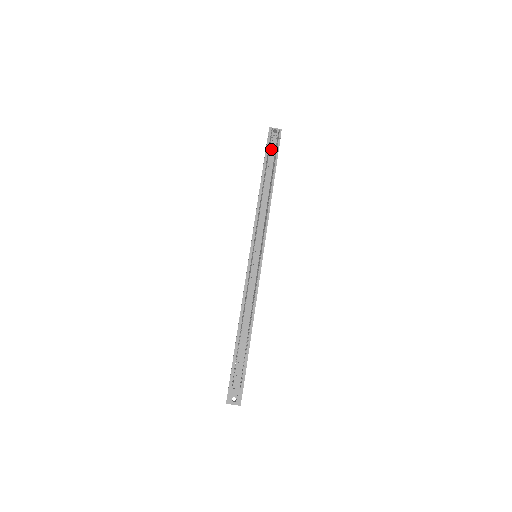
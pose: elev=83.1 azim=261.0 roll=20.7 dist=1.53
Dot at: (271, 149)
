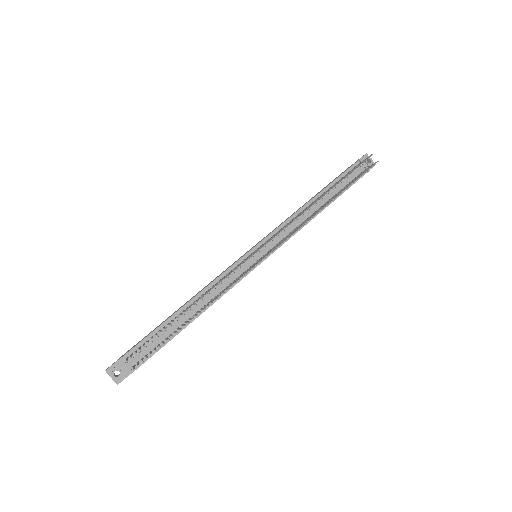
Dot at: (353, 173)
